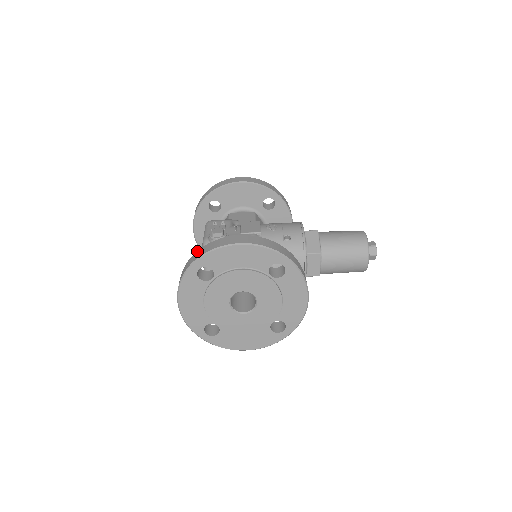
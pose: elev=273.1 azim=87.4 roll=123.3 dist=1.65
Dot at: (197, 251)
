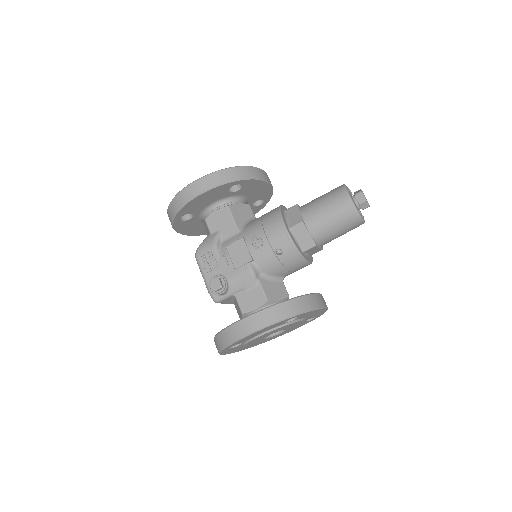
Dot at: (217, 336)
